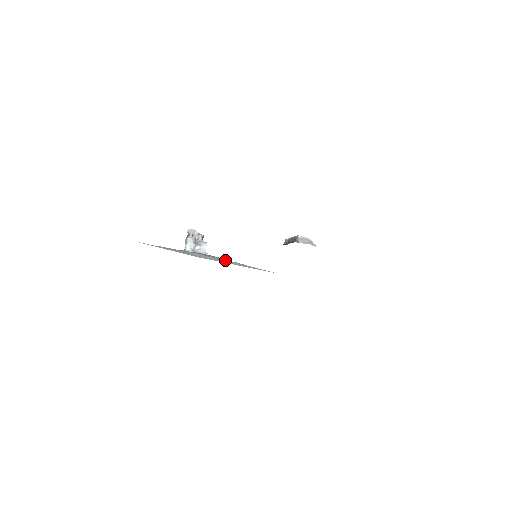
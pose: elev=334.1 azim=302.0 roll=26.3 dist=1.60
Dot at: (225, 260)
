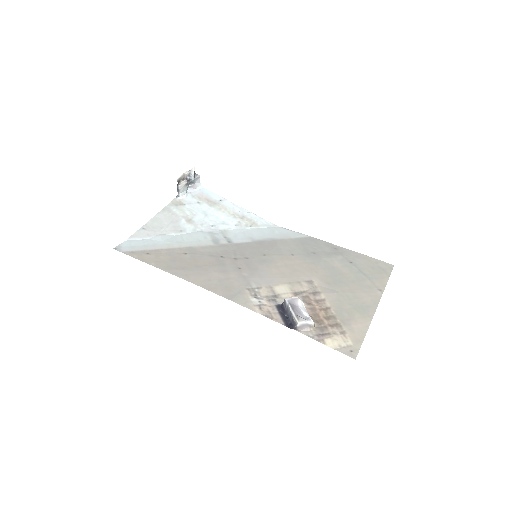
Dot at: (223, 204)
